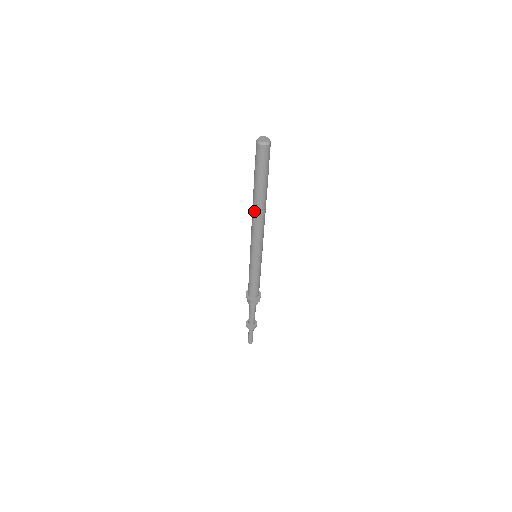
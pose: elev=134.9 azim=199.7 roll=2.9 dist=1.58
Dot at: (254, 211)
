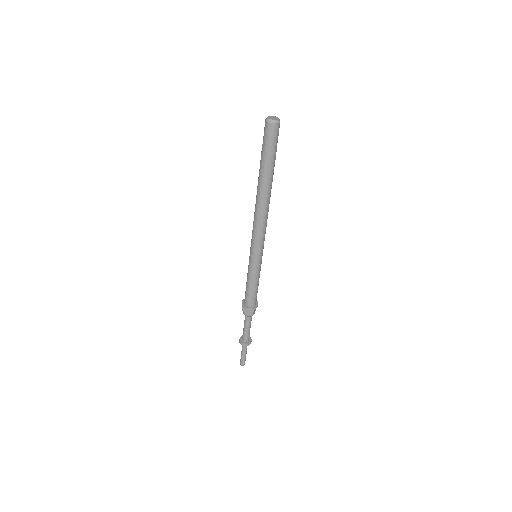
Dot at: (263, 202)
